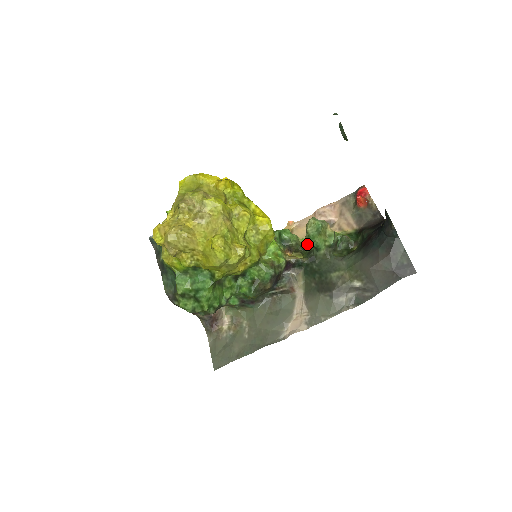
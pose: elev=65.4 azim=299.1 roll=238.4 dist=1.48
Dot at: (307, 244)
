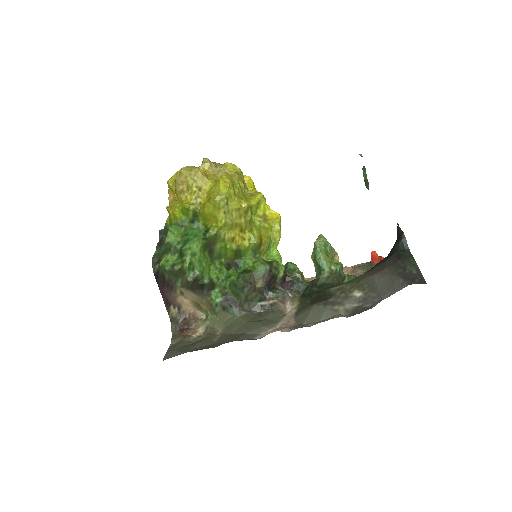
Dot at: occluded
